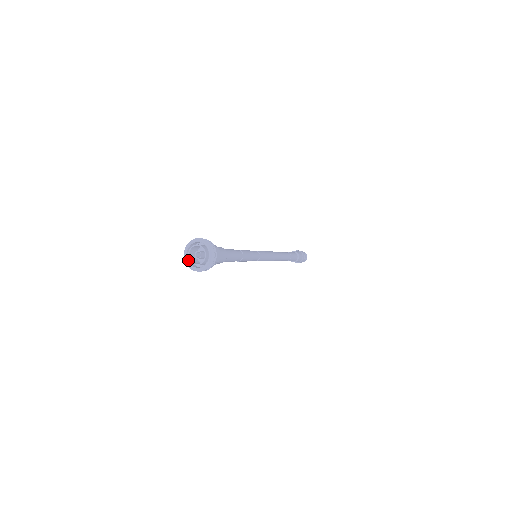
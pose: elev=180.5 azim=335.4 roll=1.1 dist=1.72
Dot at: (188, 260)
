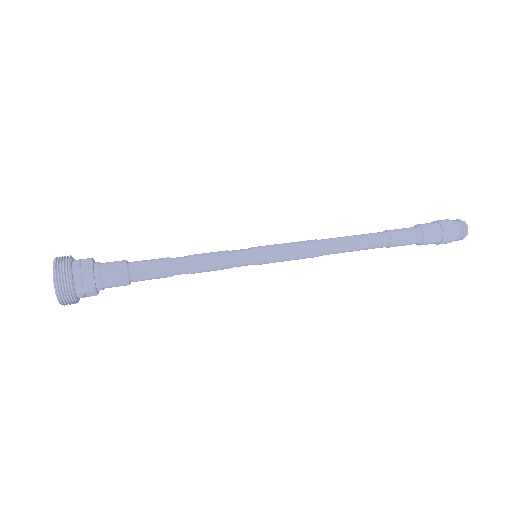
Dot at: occluded
